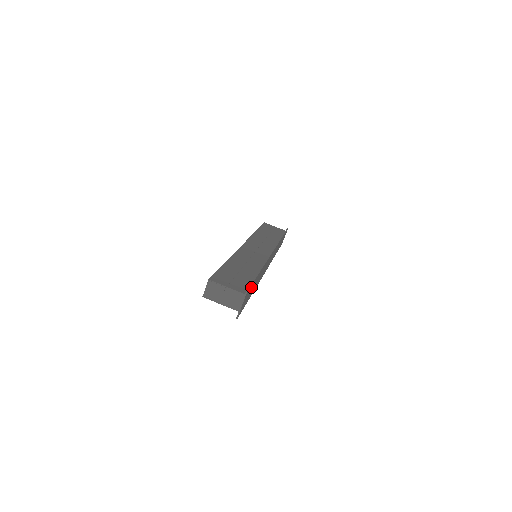
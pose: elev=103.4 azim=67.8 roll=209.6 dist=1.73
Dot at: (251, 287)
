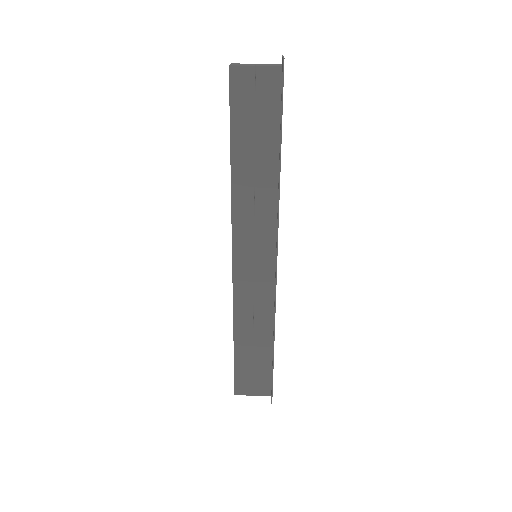
Dot at: occluded
